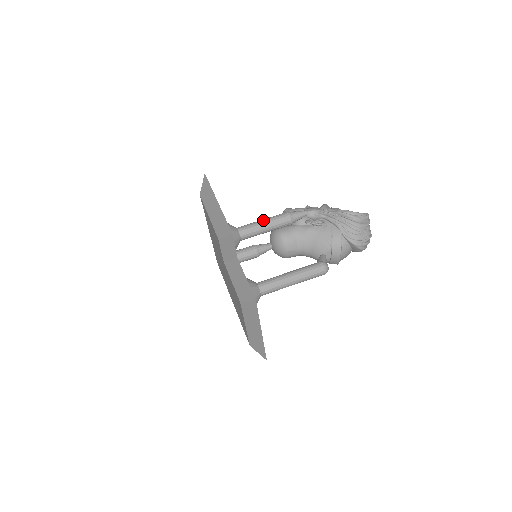
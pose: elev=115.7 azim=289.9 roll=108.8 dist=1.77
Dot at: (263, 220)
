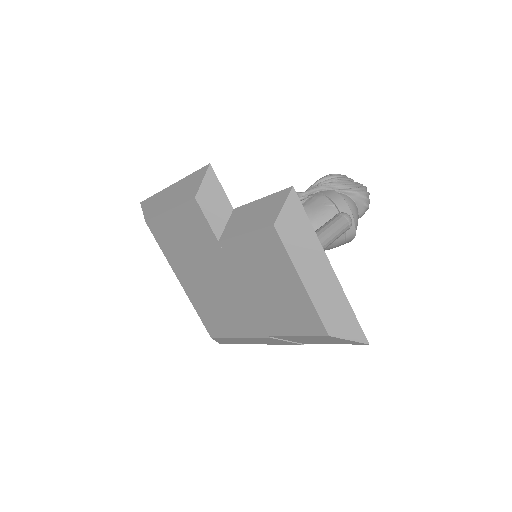
Dot at: occluded
